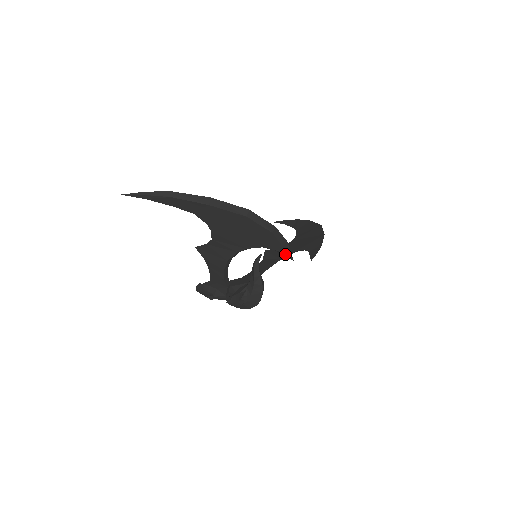
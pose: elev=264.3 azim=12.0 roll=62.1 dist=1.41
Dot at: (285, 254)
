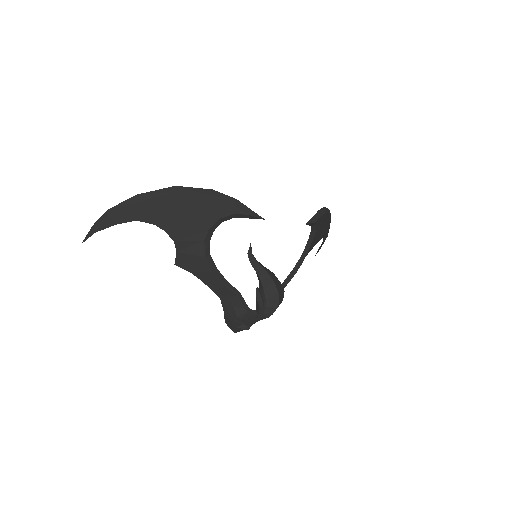
Dot at: (245, 214)
